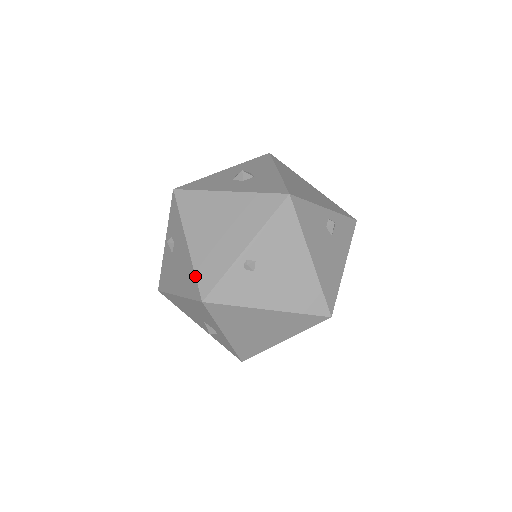
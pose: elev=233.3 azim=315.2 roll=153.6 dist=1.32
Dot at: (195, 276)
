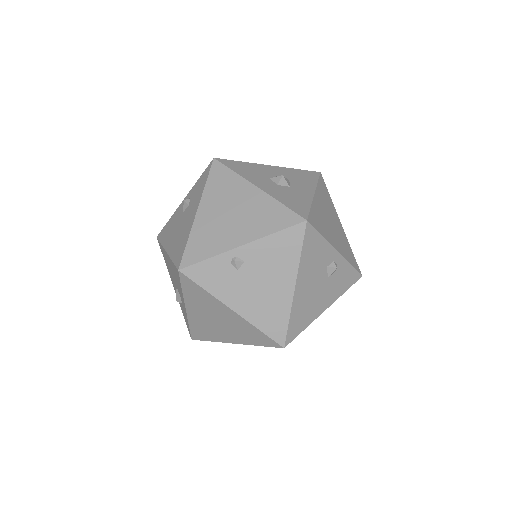
Dot at: (186, 244)
